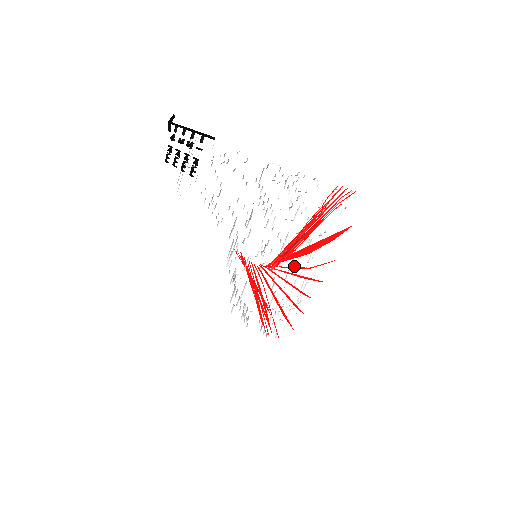
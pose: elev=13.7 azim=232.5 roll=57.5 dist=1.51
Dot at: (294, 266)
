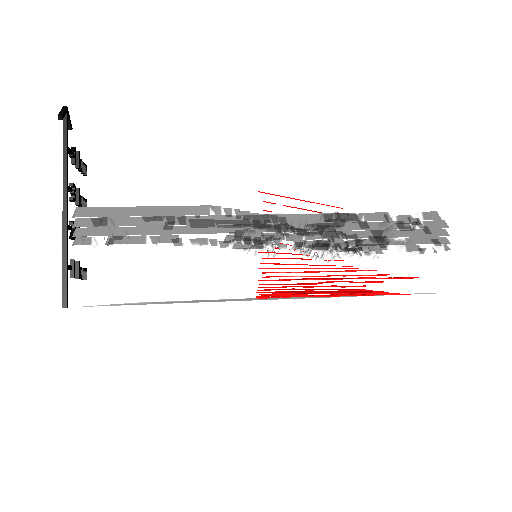
Dot at: (329, 254)
